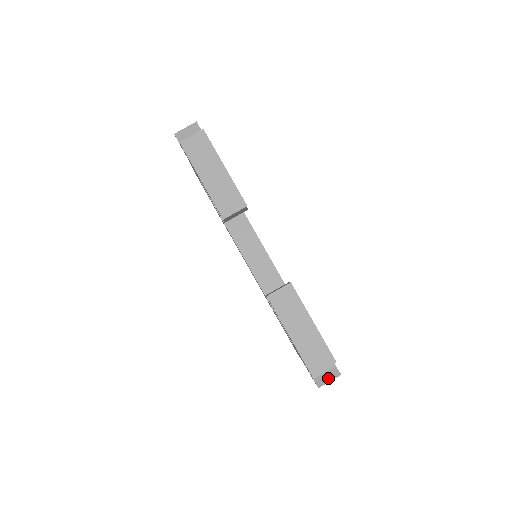
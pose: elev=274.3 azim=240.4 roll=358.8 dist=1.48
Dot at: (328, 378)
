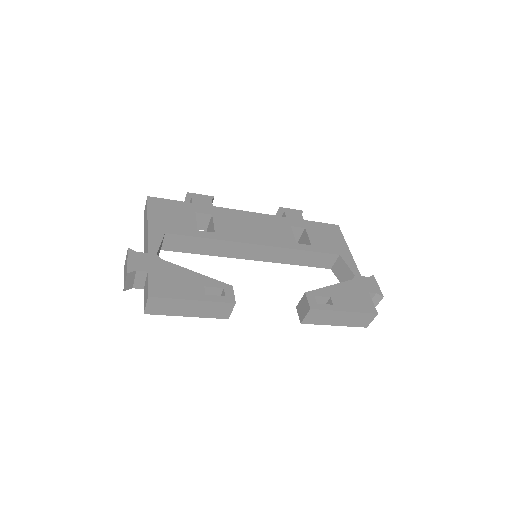
Dot at: (376, 302)
